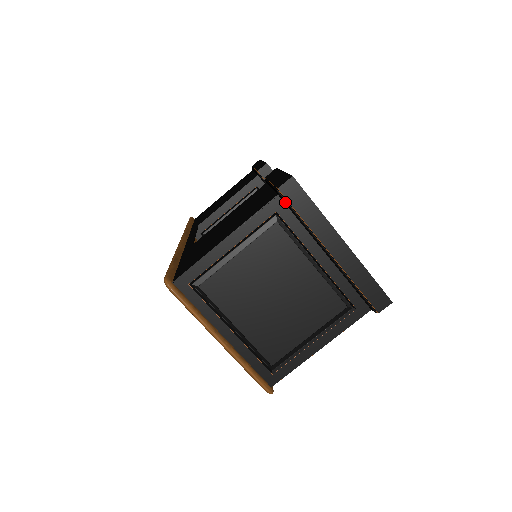
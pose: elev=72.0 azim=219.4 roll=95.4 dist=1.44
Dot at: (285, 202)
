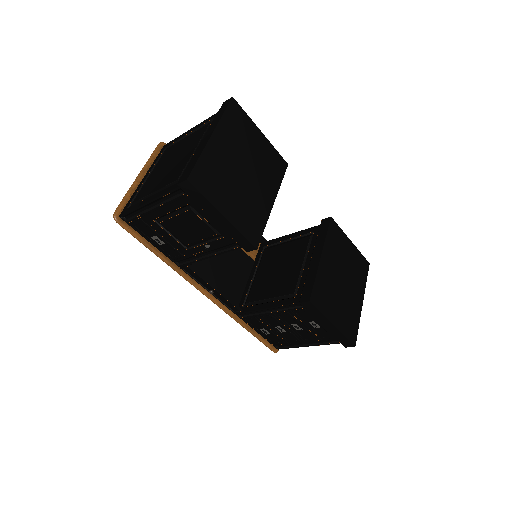
Dot at: occluded
